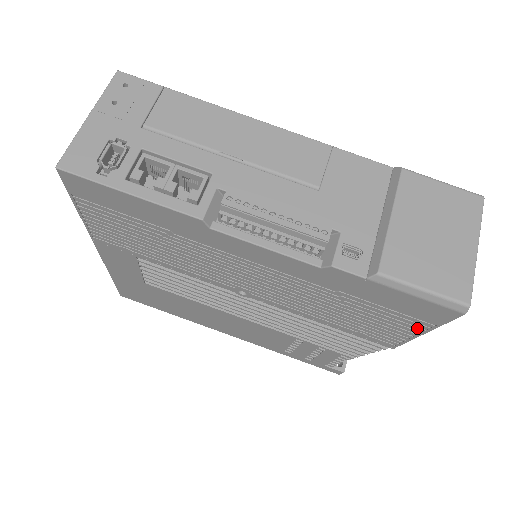
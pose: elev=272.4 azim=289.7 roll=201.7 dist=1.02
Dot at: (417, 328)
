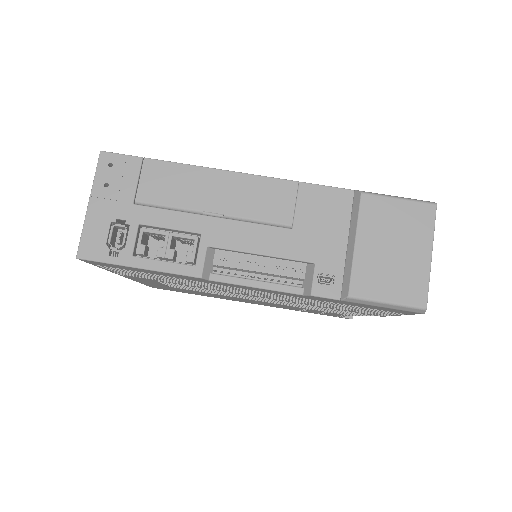
Dot at: (393, 314)
